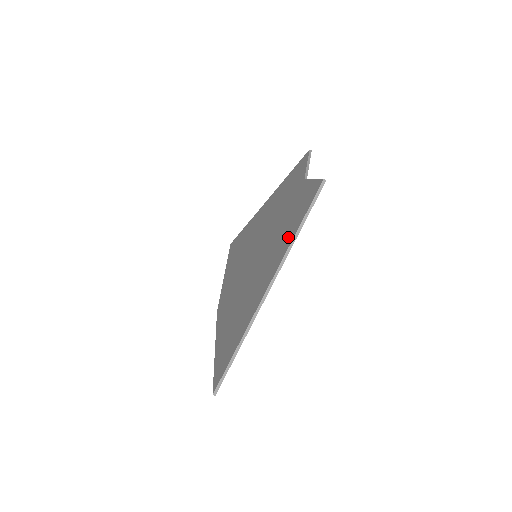
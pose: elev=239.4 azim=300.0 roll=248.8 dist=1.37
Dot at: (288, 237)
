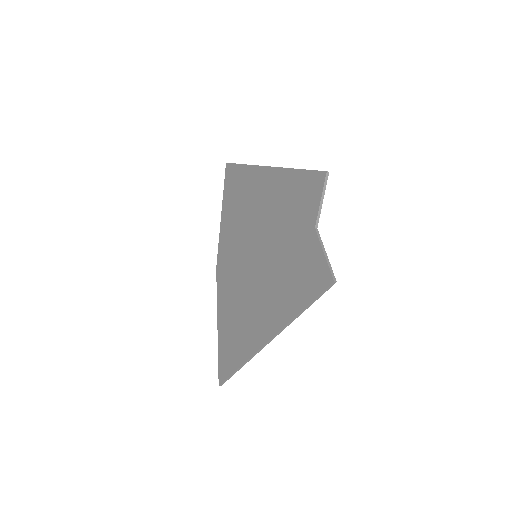
Dot at: (290, 305)
